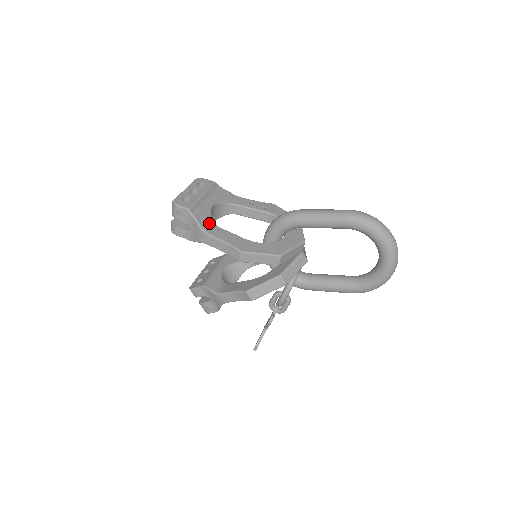
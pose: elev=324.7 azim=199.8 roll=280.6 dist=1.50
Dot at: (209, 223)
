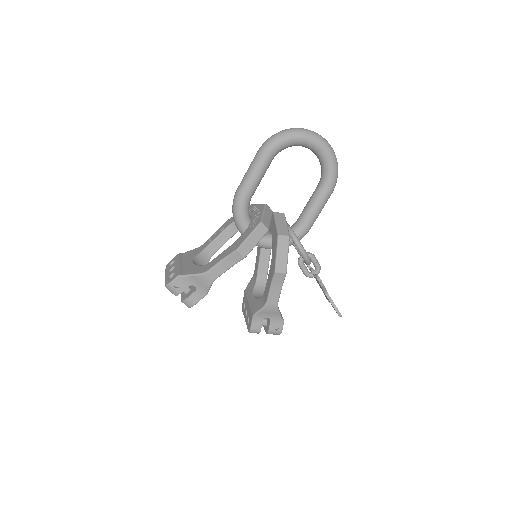
Dot at: (201, 268)
